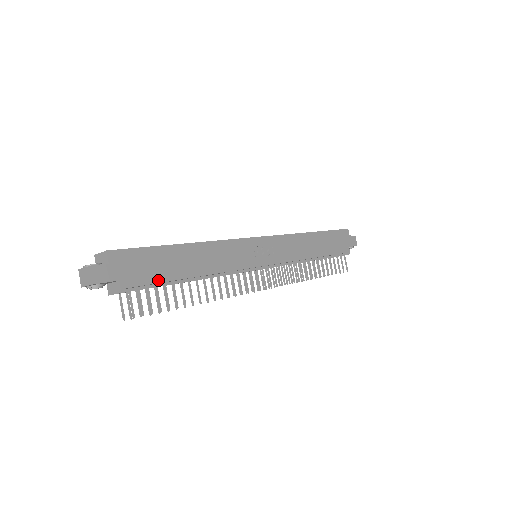
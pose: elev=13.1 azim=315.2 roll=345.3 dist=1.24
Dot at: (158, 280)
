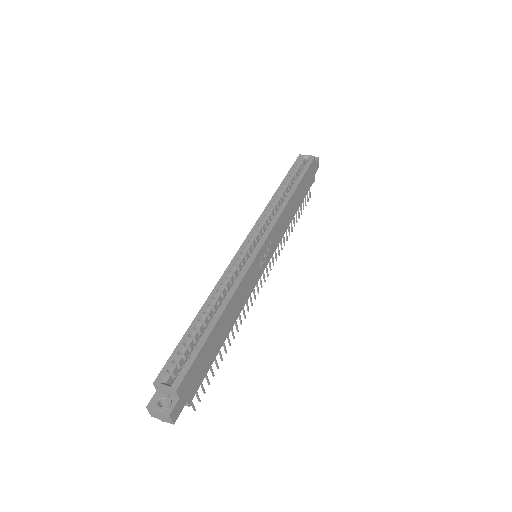
Dot at: (208, 368)
